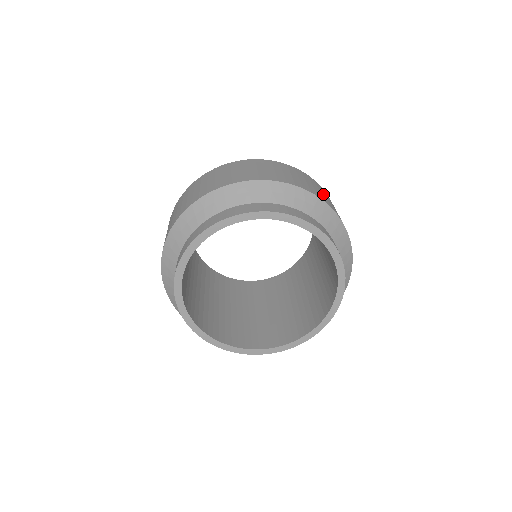
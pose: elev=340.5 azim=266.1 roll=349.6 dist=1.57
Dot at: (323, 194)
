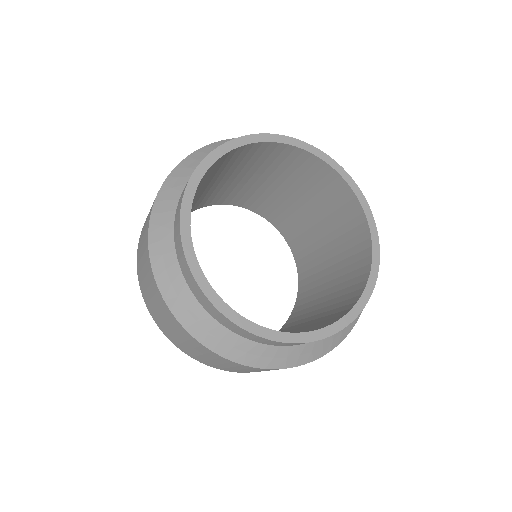
Dot at: occluded
